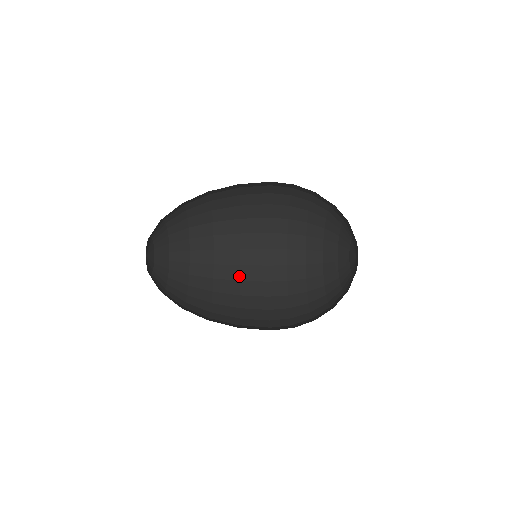
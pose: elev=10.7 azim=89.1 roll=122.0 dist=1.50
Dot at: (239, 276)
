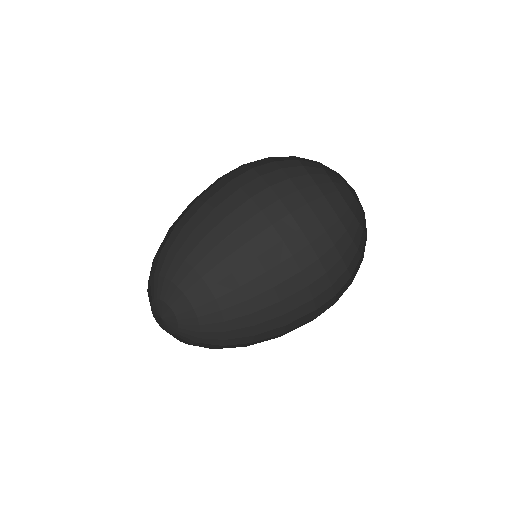
Dot at: occluded
